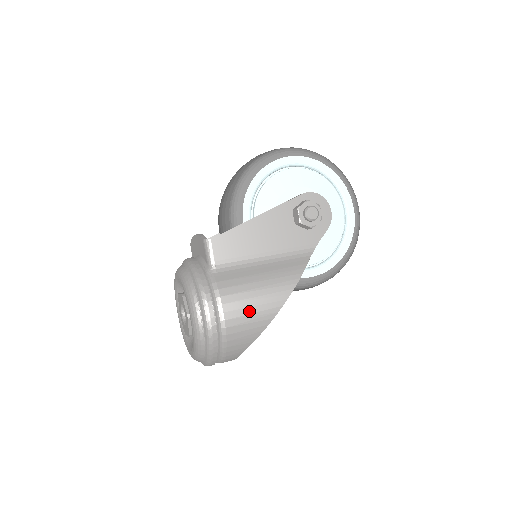
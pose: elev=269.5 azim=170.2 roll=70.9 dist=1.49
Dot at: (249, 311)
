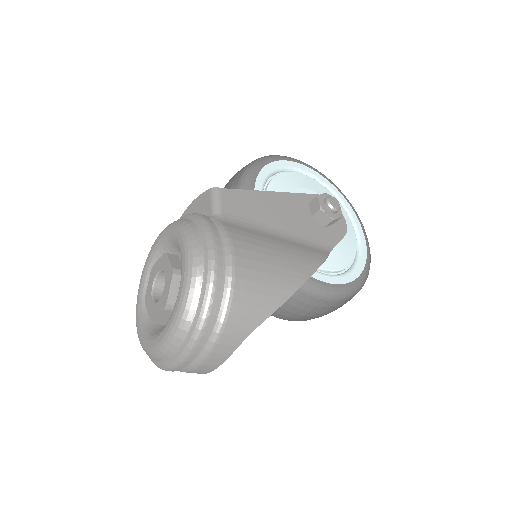
Dot at: (266, 269)
